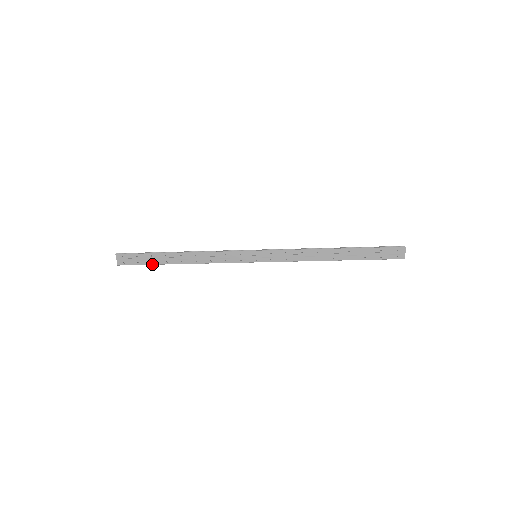
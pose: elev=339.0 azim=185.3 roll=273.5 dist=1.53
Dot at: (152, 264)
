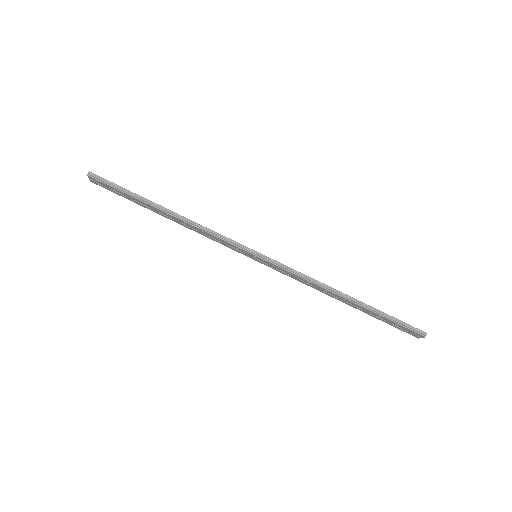
Dot at: (132, 201)
